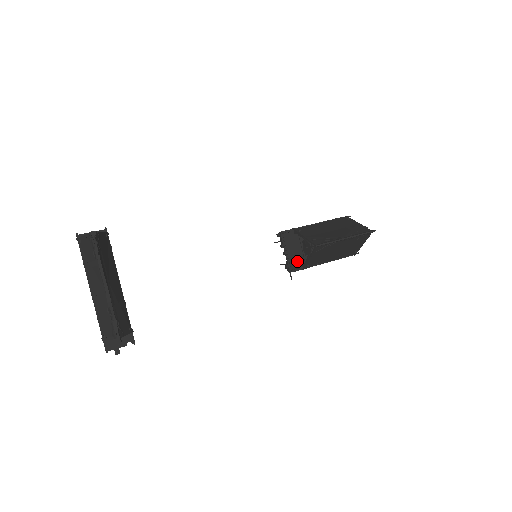
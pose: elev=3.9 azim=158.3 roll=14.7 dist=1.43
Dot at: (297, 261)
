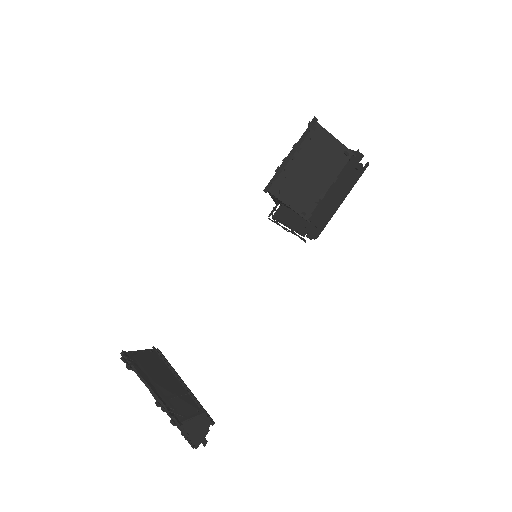
Dot at: (302, 222)
